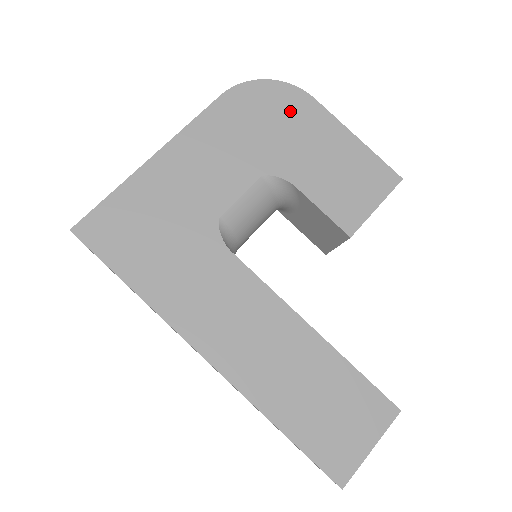
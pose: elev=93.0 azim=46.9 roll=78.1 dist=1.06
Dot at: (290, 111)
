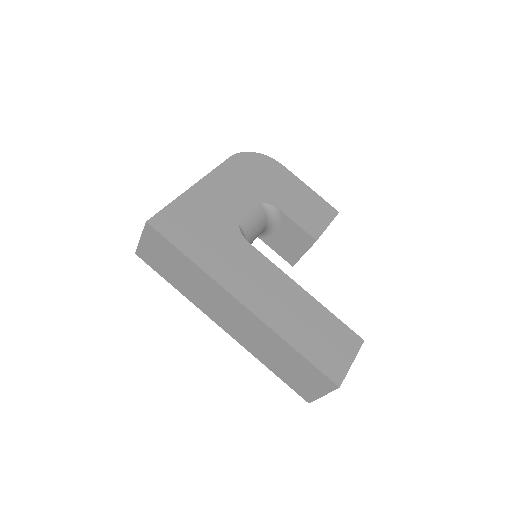
Dot at: (271, 170)
